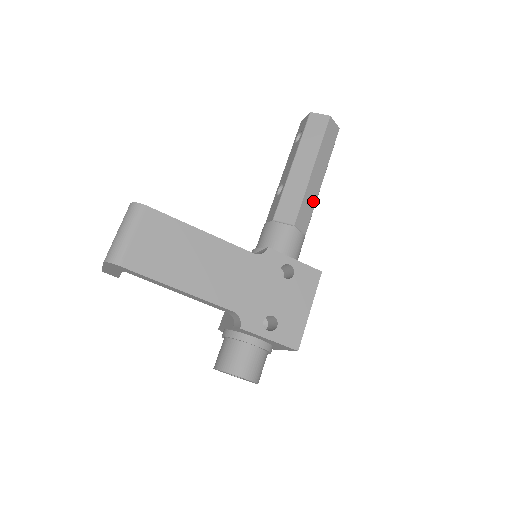
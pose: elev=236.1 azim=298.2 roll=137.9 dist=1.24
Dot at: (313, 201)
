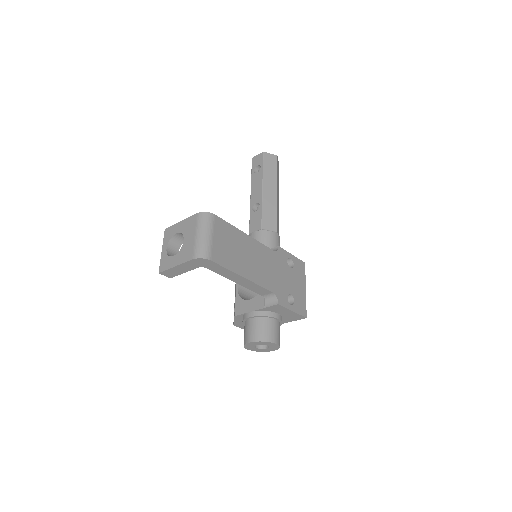
Dot at: (278, 216)
